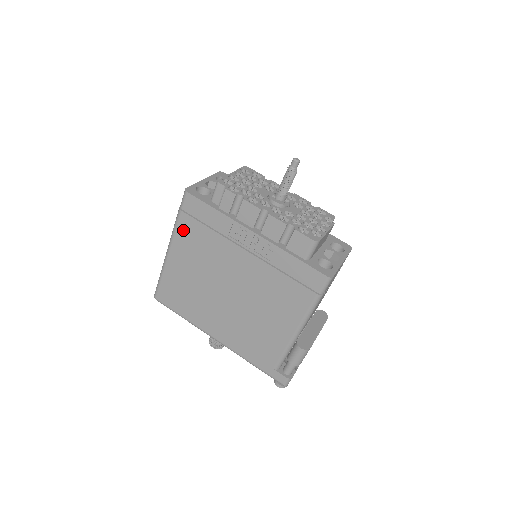
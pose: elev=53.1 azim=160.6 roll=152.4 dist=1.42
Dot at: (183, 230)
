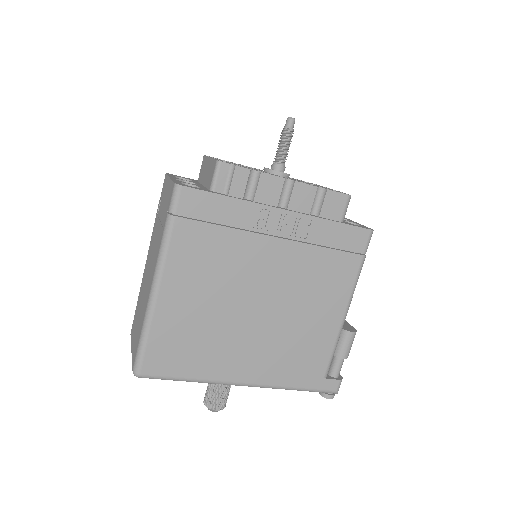
Dot at: (181, 244)
